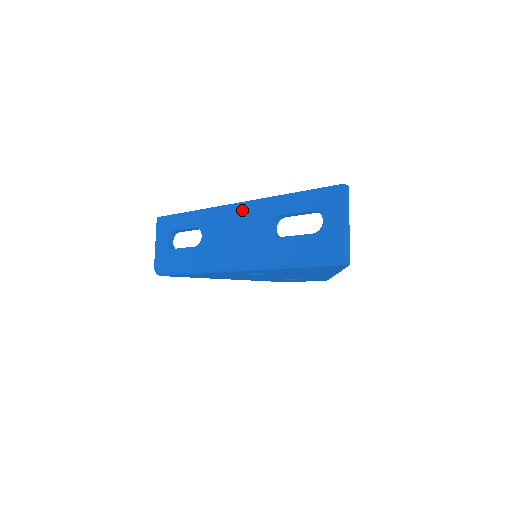
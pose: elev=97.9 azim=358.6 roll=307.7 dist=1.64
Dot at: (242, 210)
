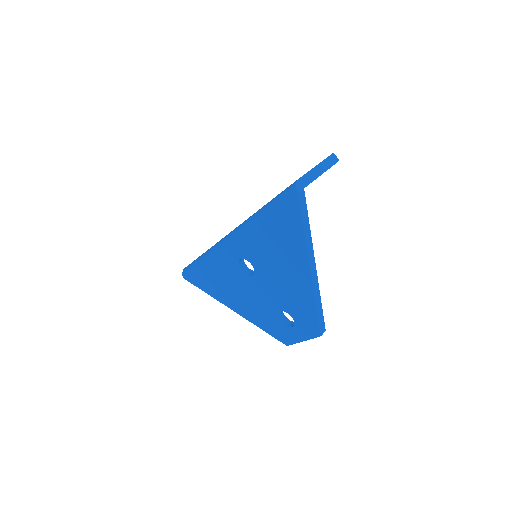
Dot at: occluded
